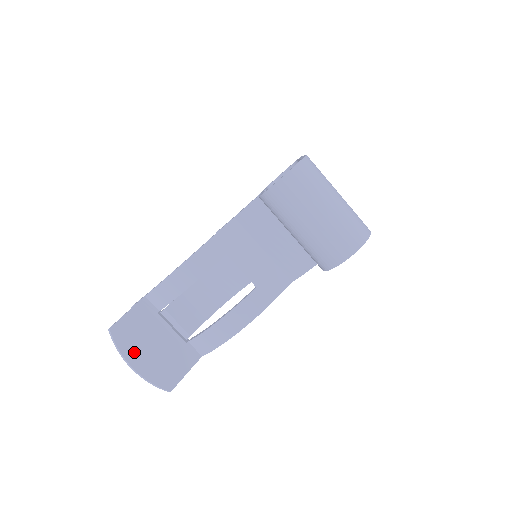
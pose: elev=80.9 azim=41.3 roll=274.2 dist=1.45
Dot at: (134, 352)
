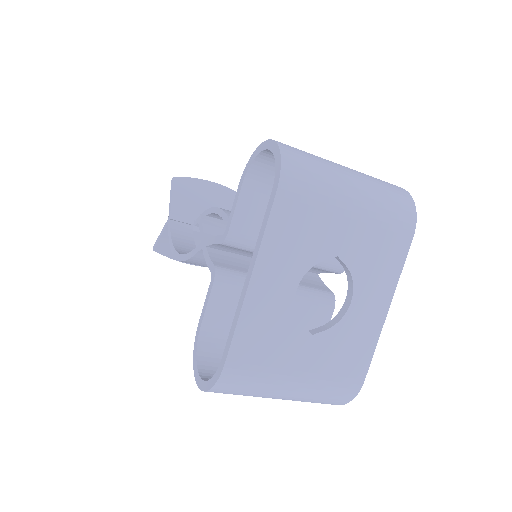
Dot at: occluded
